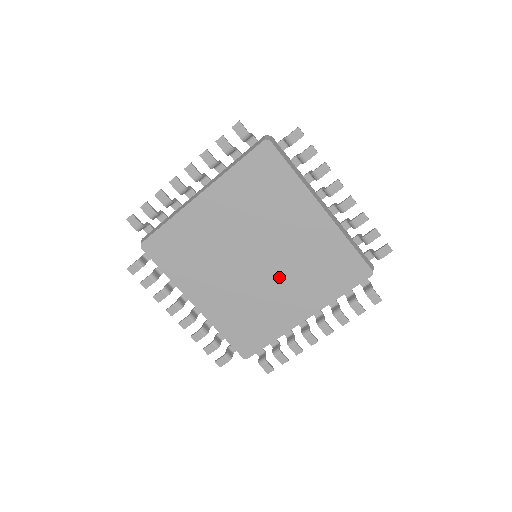
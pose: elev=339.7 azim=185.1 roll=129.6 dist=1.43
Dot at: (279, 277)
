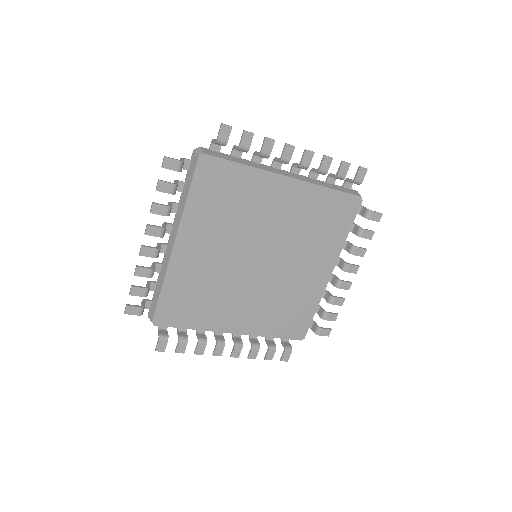
Dot at: (288, 259)
